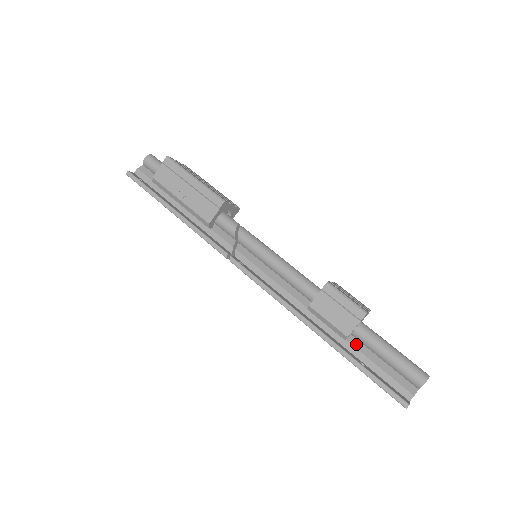
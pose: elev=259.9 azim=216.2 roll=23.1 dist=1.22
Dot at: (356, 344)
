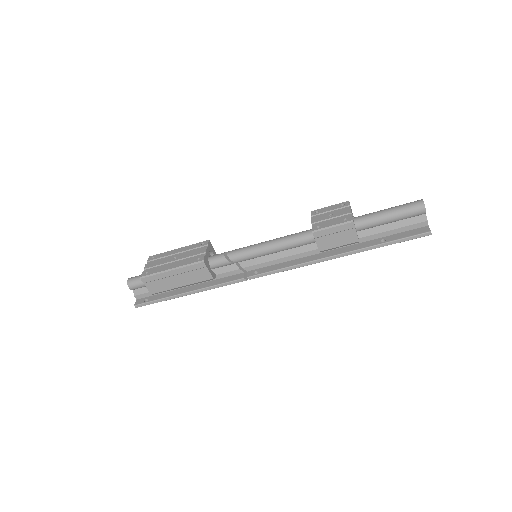
Dot at: (366, 234)
